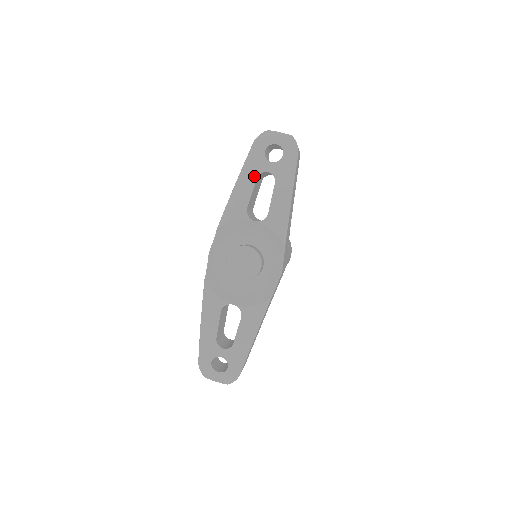
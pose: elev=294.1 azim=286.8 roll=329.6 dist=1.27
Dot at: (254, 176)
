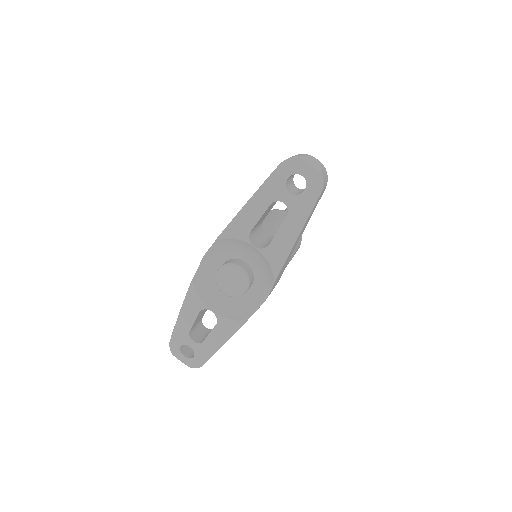
Dot at: (268, 201)
